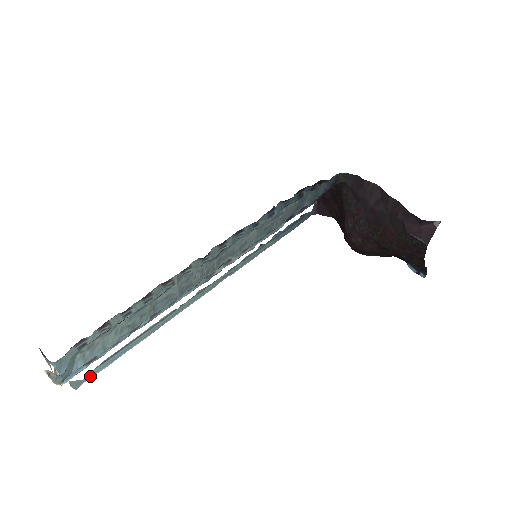
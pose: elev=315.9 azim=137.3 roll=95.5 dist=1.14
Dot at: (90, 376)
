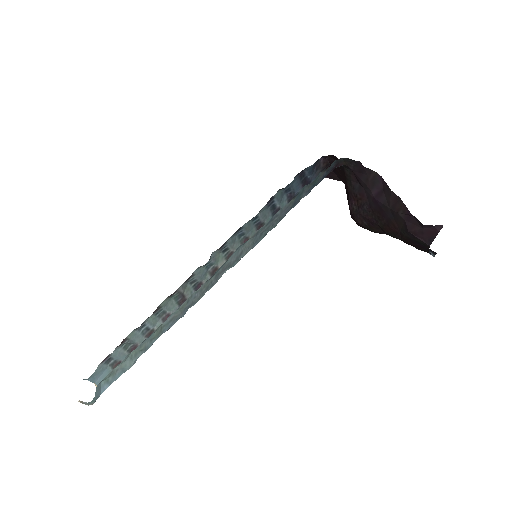
Dot at: occluded
